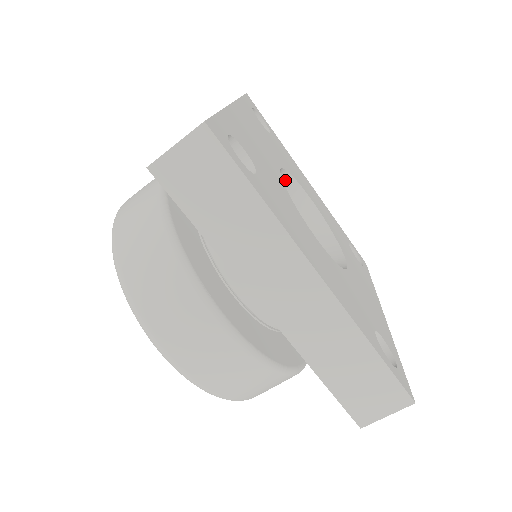
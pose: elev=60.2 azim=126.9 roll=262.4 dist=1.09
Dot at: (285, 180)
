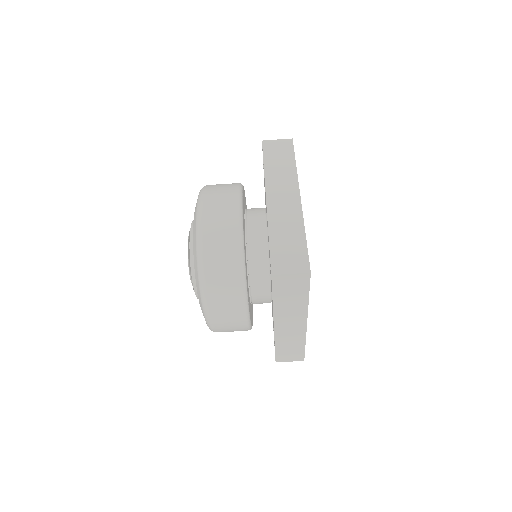
Dot at: occluded
